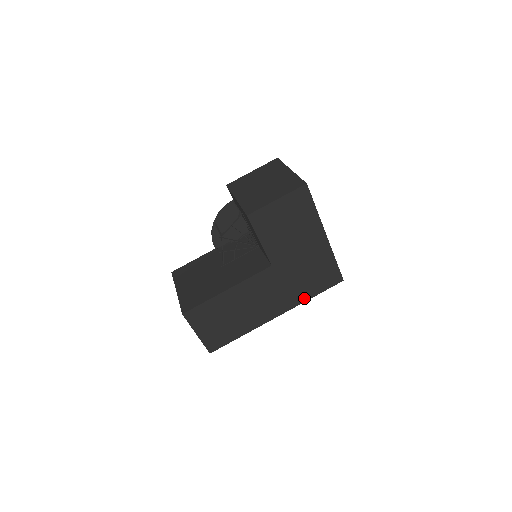
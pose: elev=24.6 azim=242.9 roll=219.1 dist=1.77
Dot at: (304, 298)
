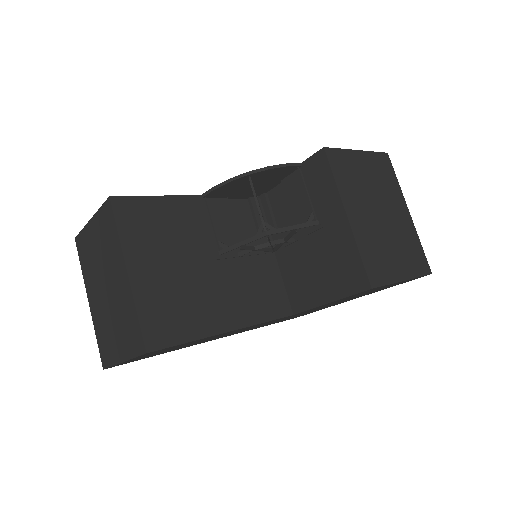
Dot at: occluded
